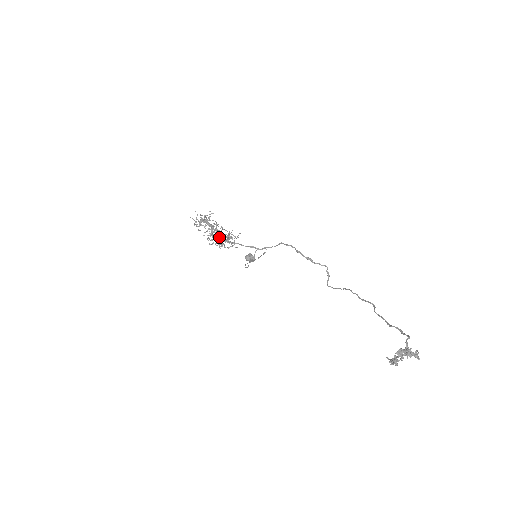
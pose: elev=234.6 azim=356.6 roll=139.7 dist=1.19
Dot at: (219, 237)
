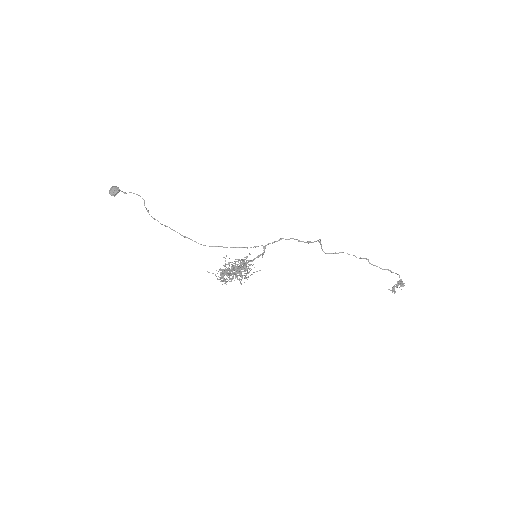
Dot at: occluded
